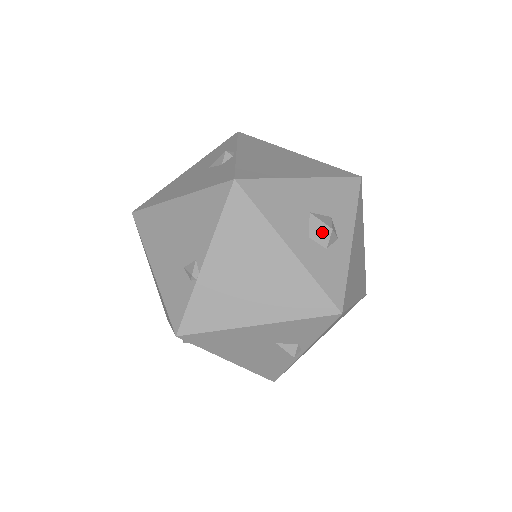
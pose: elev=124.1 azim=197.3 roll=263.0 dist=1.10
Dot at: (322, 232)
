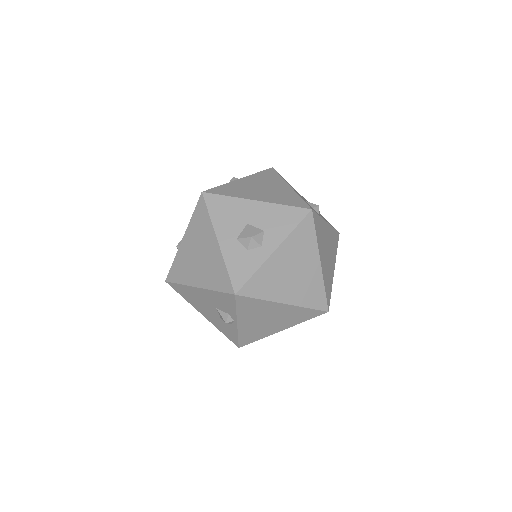
Dot at: (245, 237)
